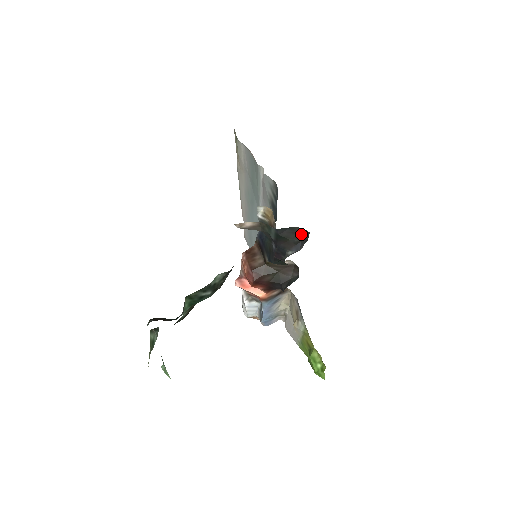
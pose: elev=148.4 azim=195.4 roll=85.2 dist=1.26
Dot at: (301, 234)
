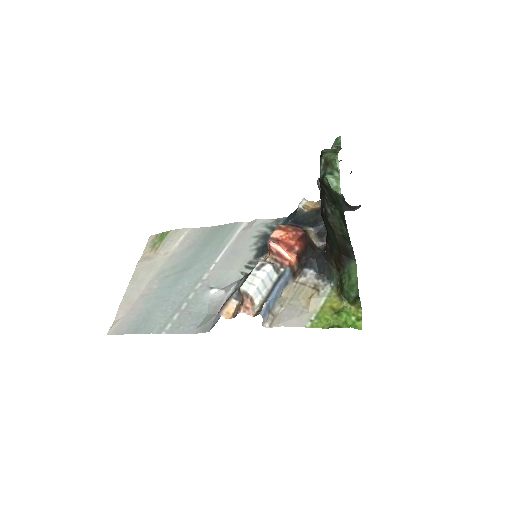
Dot at: (351, 207)
